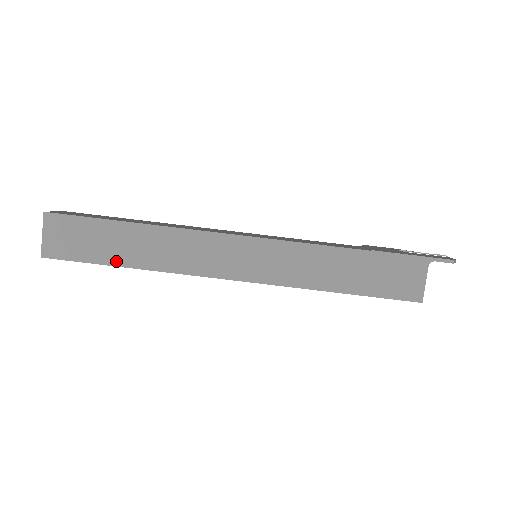
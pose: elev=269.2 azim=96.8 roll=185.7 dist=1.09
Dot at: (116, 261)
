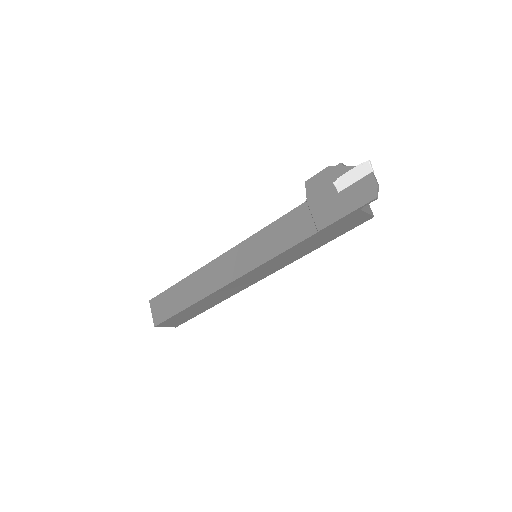
Dot at: (204, 310)
